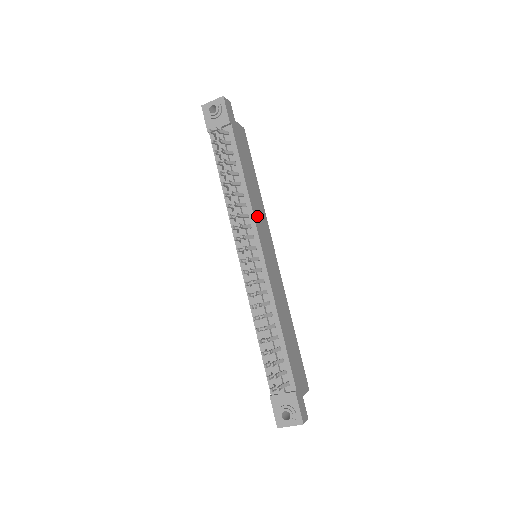
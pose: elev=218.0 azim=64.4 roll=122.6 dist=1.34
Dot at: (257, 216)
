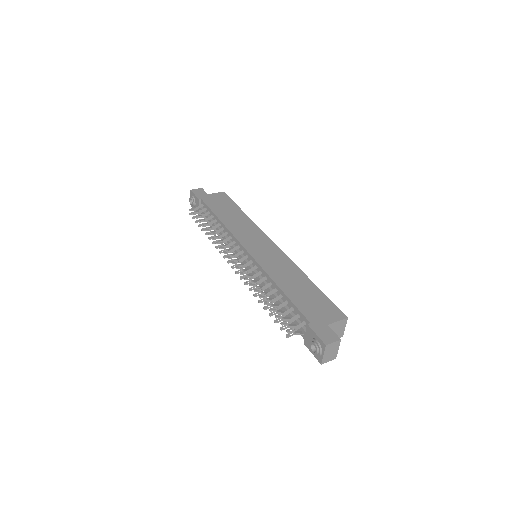
Dot at: (239, 232)
